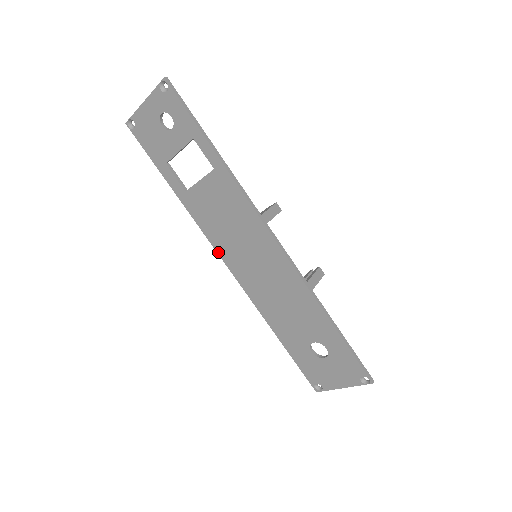
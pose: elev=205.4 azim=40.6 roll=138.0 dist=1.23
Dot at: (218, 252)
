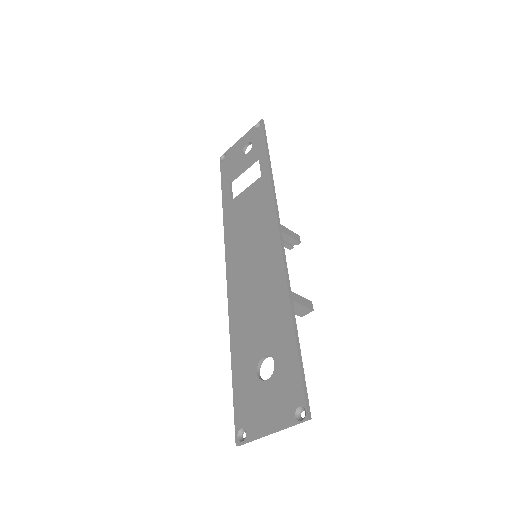
Dot at: (226, 255)
